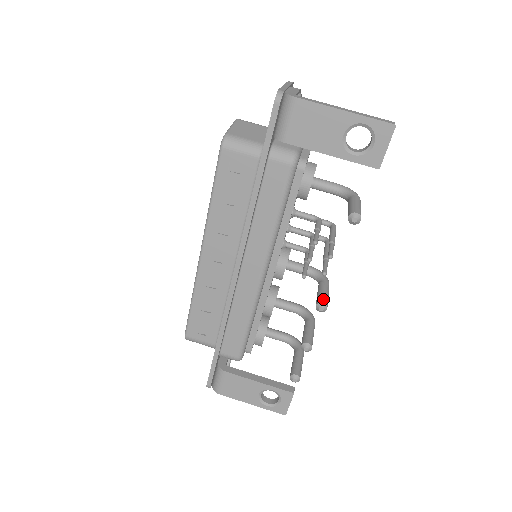
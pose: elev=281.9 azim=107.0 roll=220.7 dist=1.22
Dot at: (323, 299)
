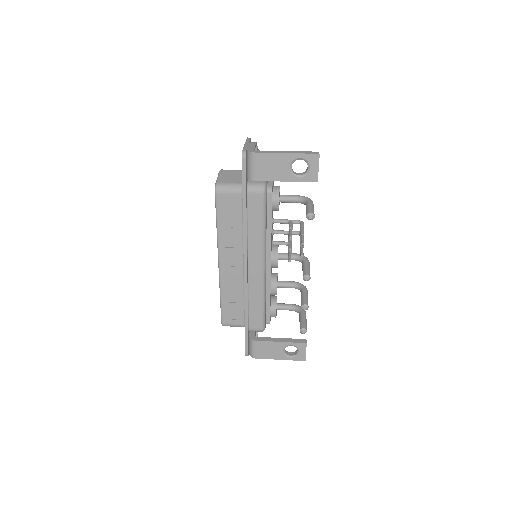
Dot at: (306, 272)
